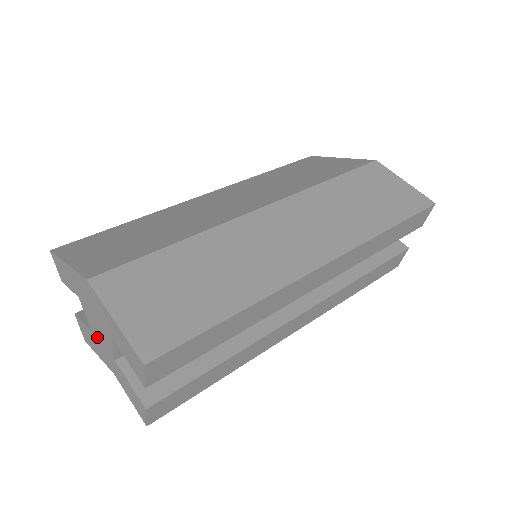
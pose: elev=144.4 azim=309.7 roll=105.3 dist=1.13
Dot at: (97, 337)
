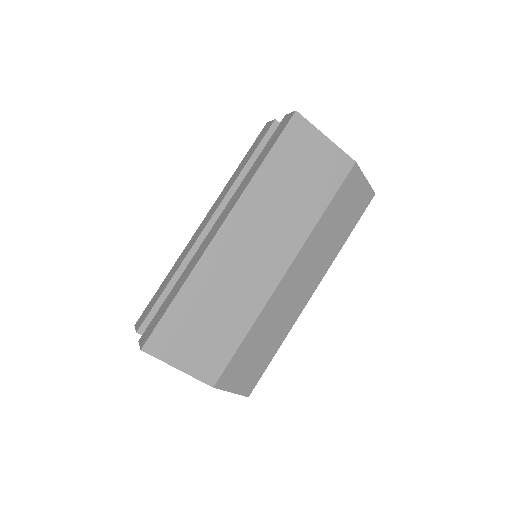
Dot at: occluded
